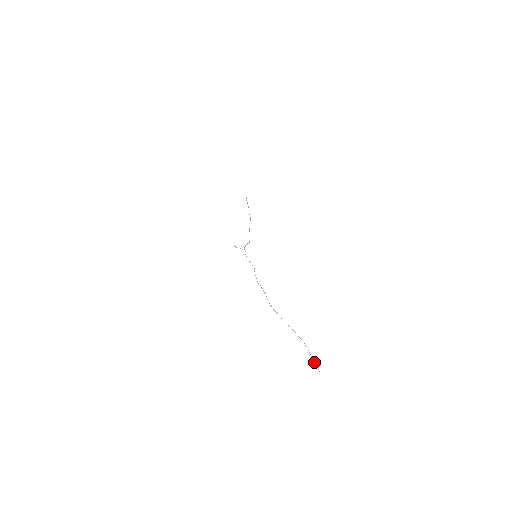
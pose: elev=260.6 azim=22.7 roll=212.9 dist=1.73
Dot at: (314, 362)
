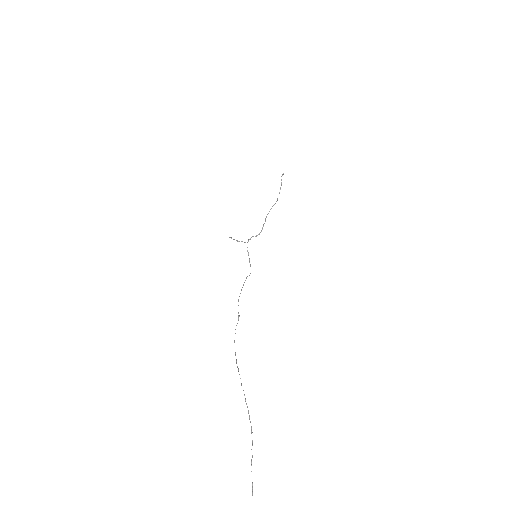
Dot at: (251, 471)
